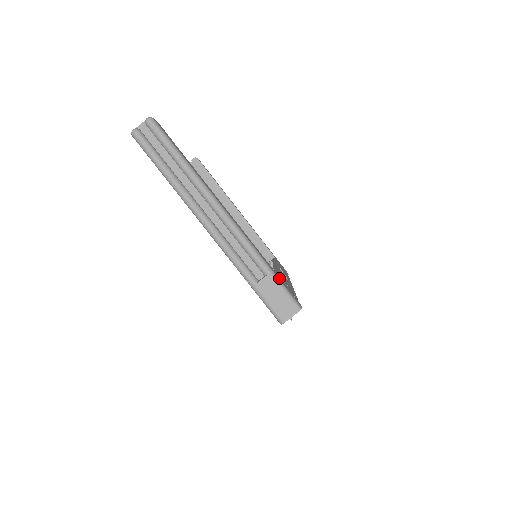
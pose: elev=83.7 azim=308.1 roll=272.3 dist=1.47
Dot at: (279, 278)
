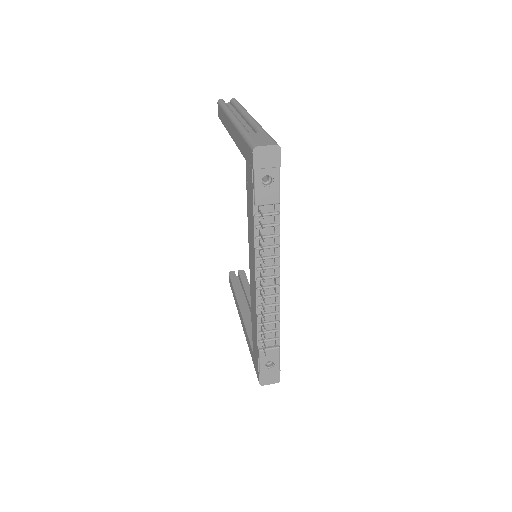
Dot at: occluded
